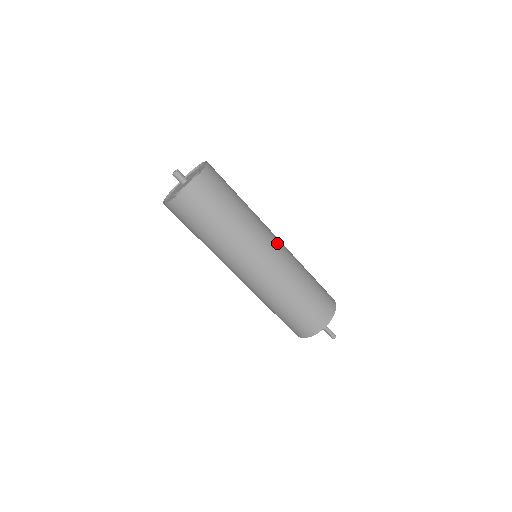
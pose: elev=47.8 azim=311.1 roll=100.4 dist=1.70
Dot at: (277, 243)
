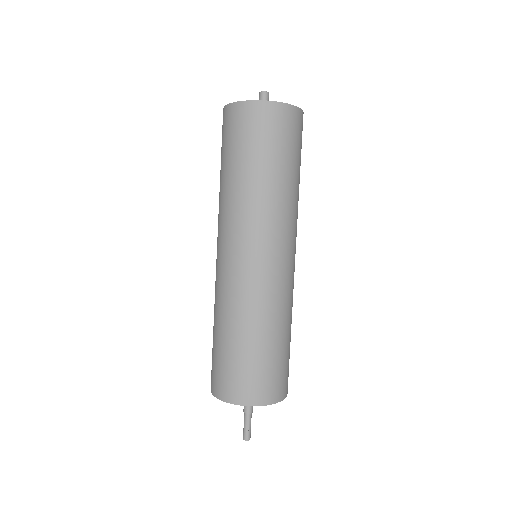
Dot at: occluded
